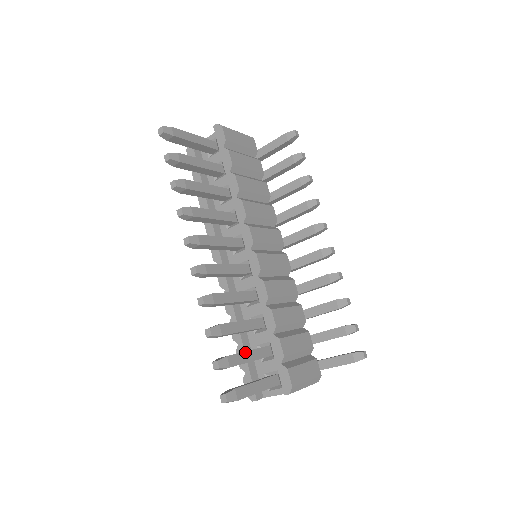
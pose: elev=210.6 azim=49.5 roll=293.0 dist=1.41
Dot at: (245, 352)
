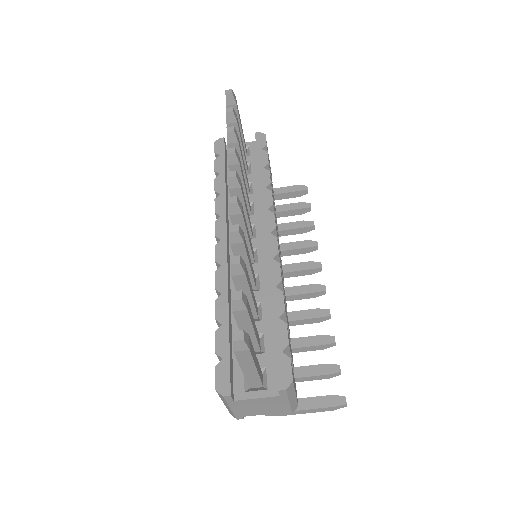
Dot at: (252, 315)
